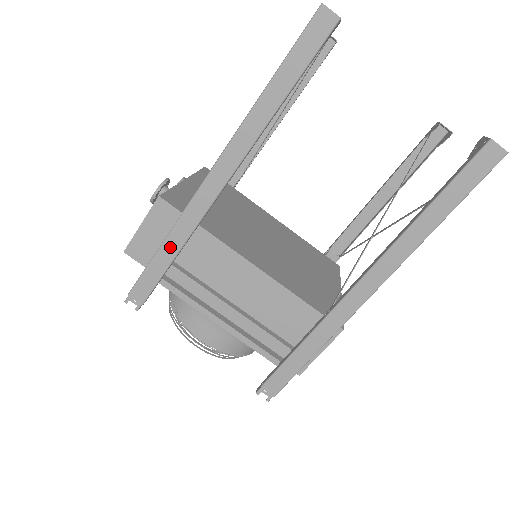
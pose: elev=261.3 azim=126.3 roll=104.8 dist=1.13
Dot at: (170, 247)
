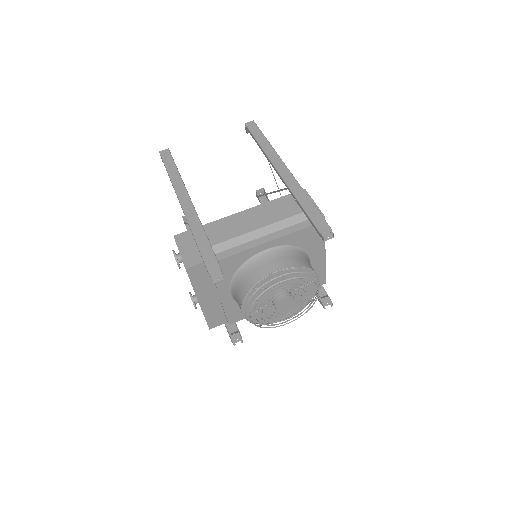
Dot at: (200, 238)
